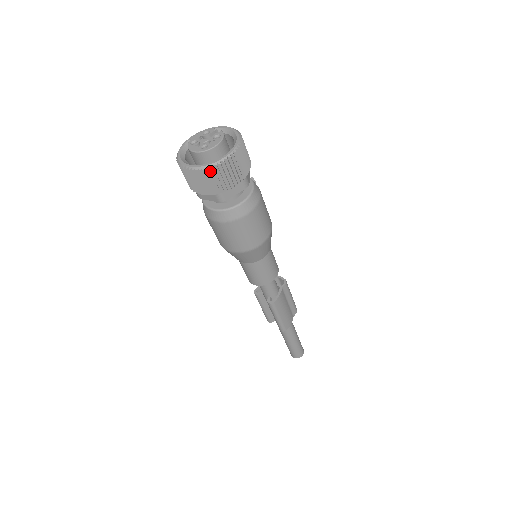
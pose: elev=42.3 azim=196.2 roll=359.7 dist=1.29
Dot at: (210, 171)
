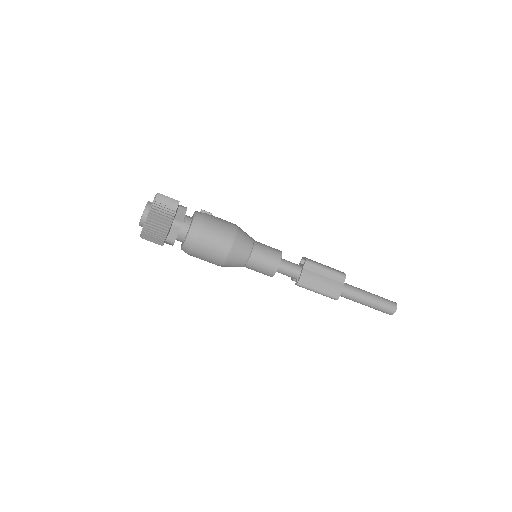
Dot at: (145, 234)
